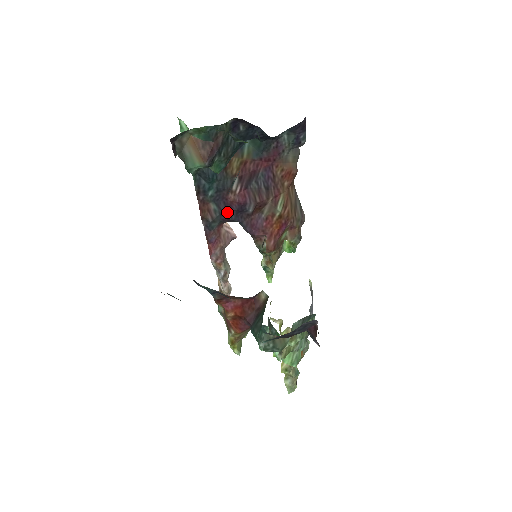
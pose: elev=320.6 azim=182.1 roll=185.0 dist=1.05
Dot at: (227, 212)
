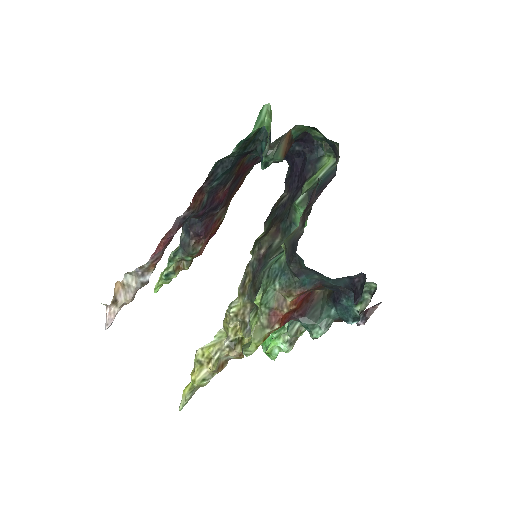
Dot at: (207, 207)
